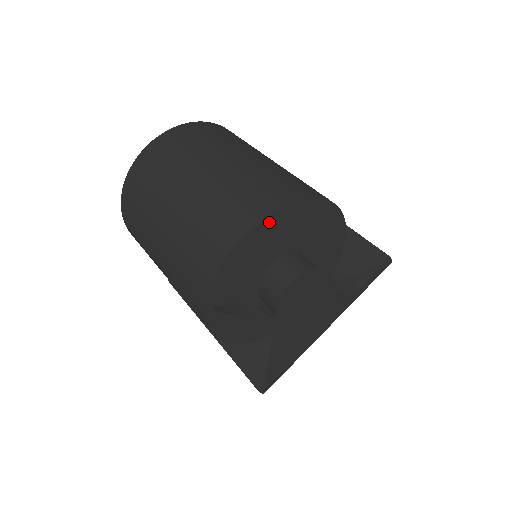
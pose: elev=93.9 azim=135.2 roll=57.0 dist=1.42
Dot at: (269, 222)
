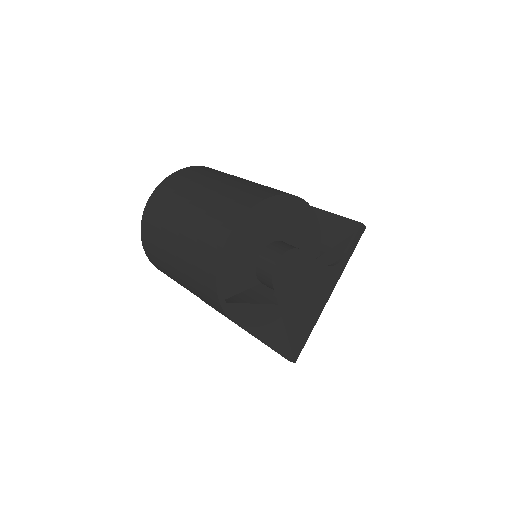
Dot at: (243, 224)
